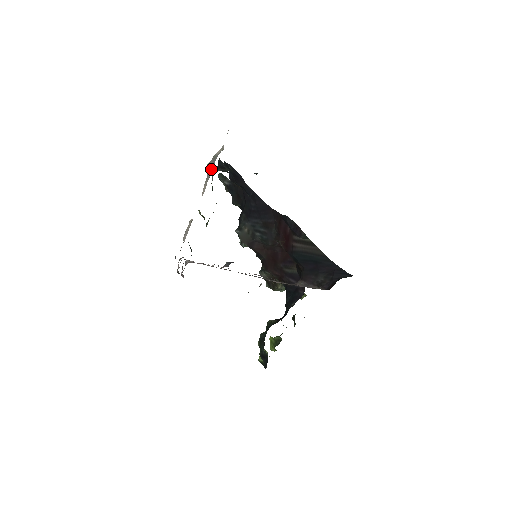
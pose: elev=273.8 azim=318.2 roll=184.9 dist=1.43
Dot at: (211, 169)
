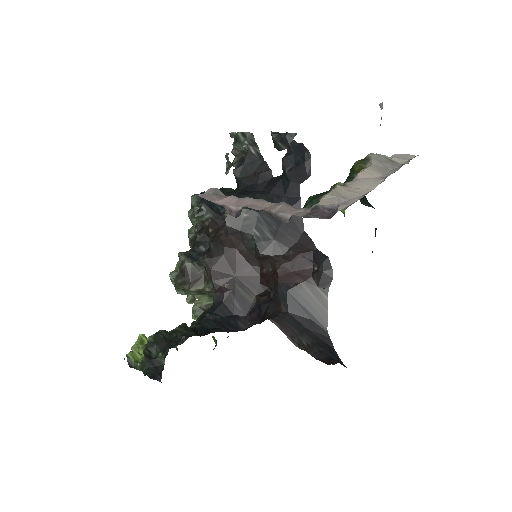
Dot at: (386, 166)
